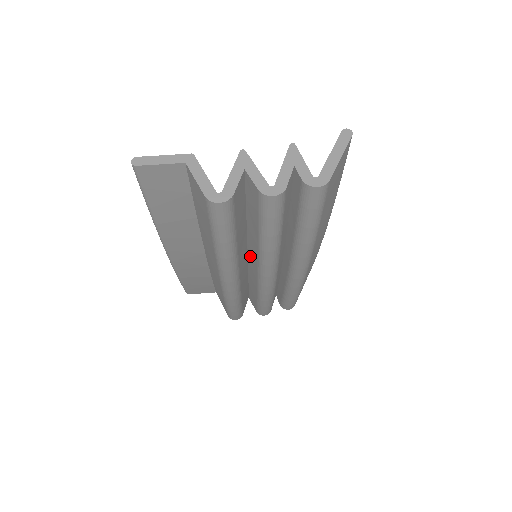
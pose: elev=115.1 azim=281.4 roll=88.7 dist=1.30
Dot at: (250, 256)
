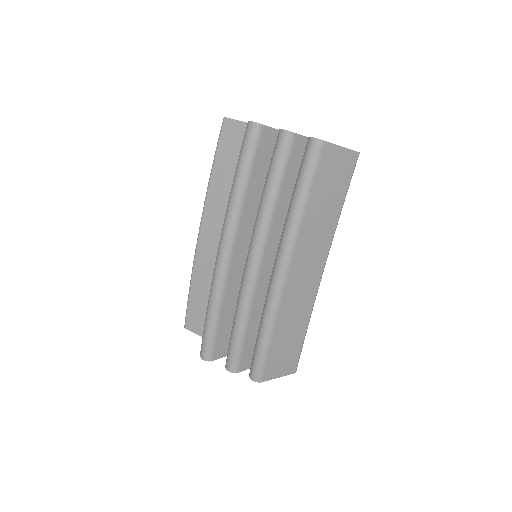
Dot at: occluded
